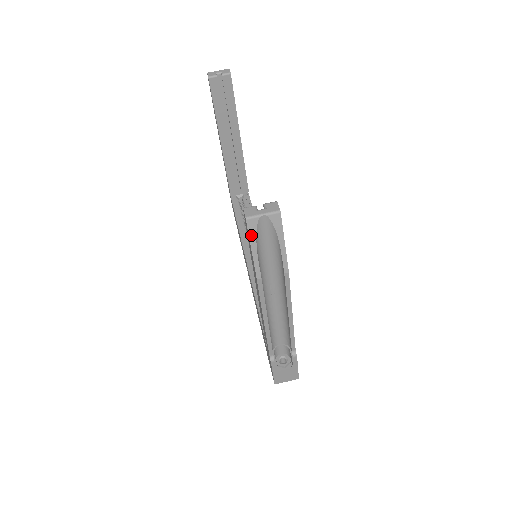
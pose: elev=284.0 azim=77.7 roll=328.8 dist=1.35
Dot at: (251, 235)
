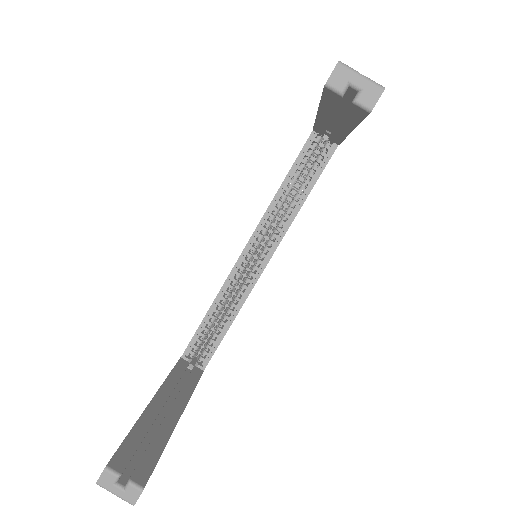
Dot at: occluded
